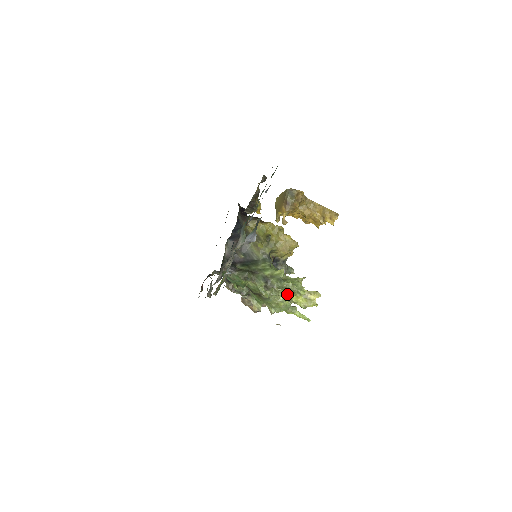
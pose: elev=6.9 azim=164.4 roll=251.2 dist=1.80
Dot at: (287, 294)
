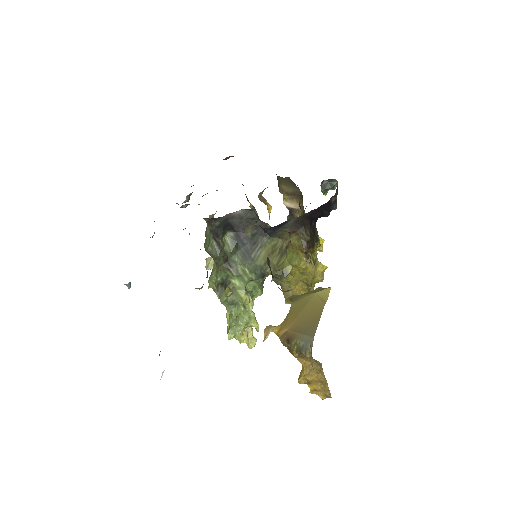
Dot at: occluded
